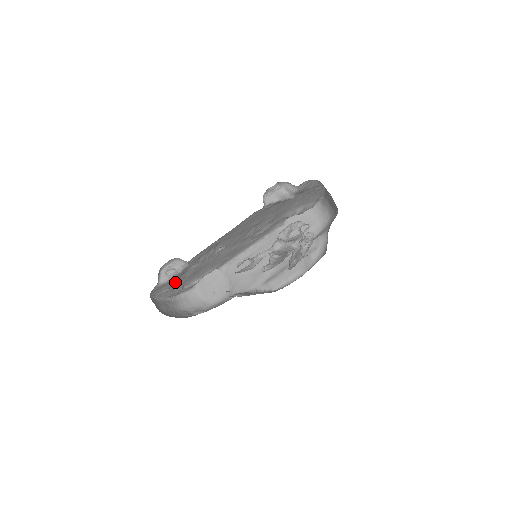
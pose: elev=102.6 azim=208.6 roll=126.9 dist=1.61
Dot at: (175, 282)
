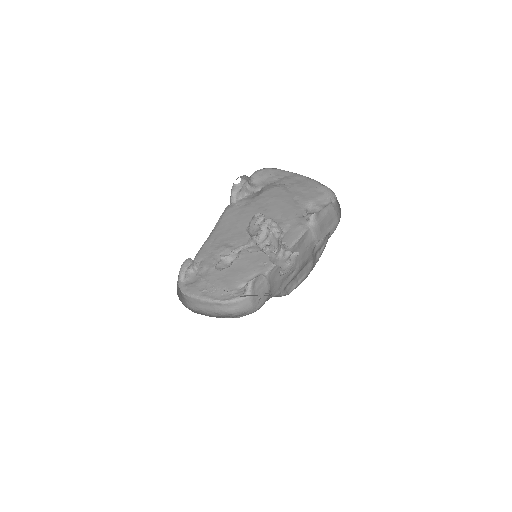
Dot at: (208, 283)
